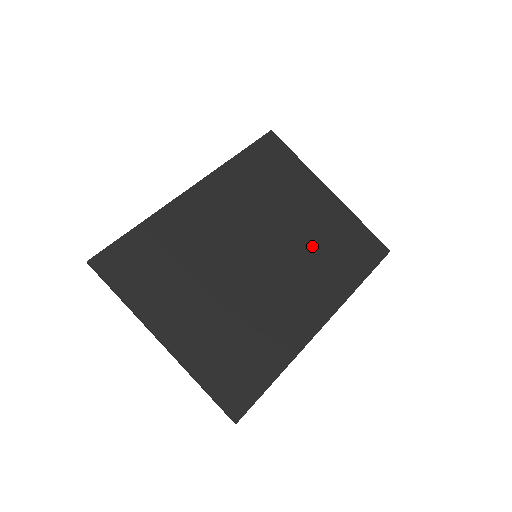
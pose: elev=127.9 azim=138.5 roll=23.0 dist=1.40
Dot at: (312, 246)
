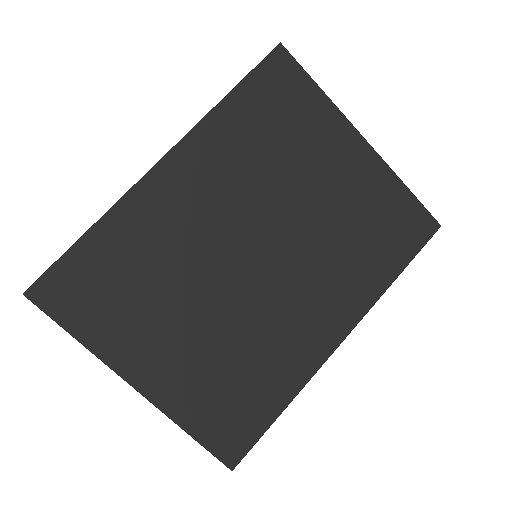
Dot at: (334, 232)
